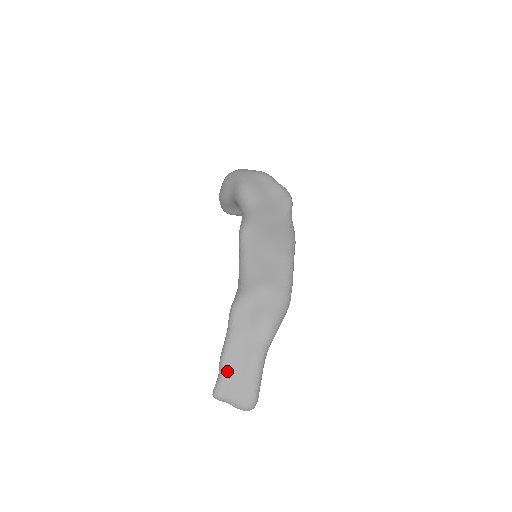
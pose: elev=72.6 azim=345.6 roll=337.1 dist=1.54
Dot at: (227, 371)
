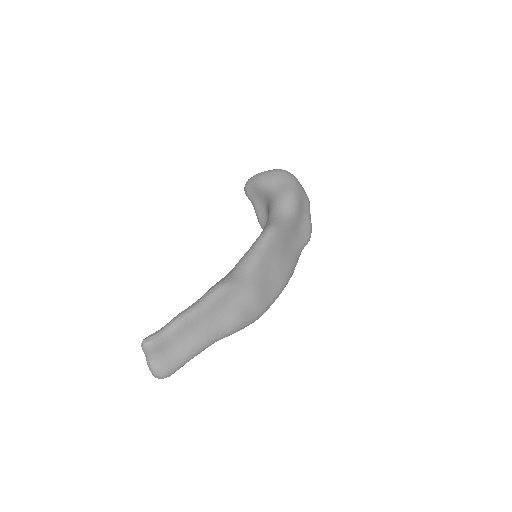
Dot at: (174, 333)
